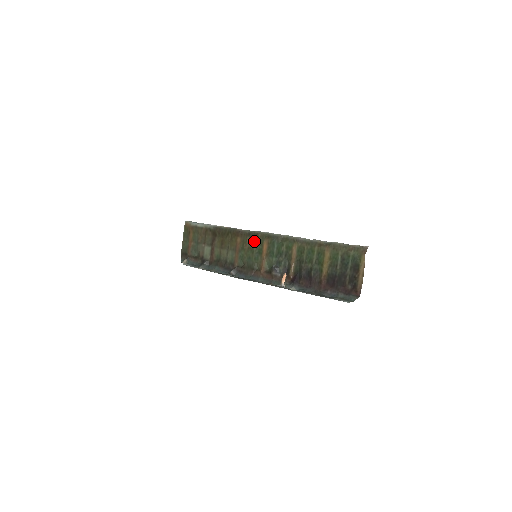
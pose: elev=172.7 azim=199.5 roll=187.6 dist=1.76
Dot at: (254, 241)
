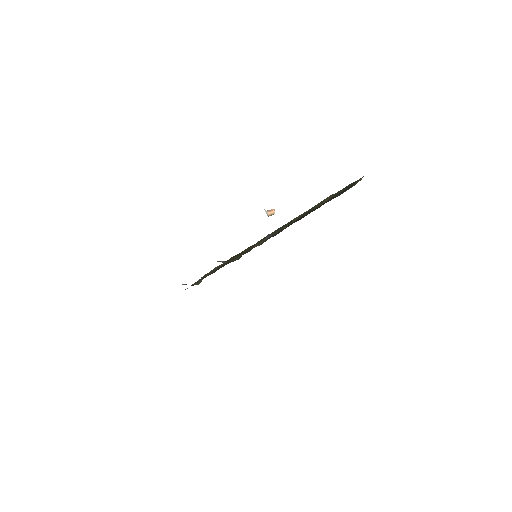
Dot at: (261, 240)
